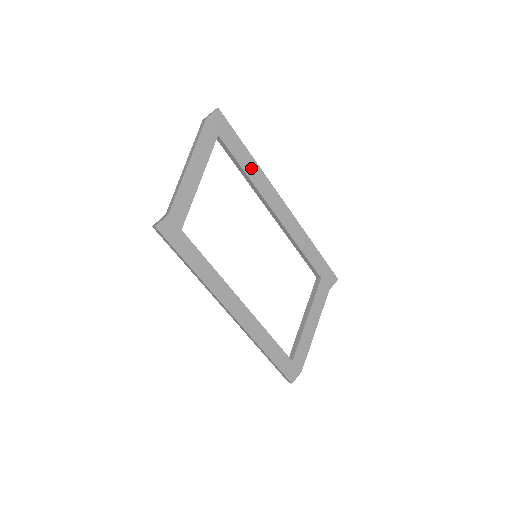
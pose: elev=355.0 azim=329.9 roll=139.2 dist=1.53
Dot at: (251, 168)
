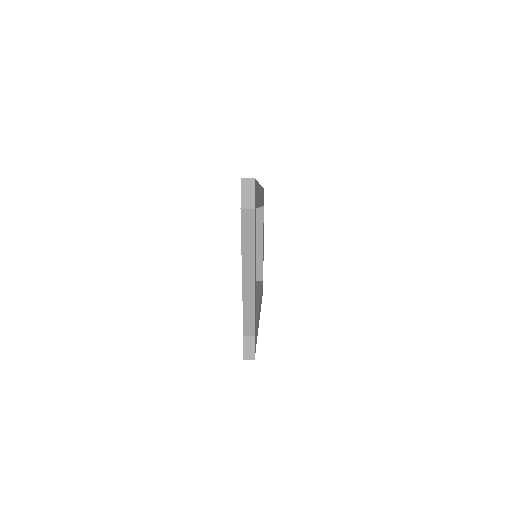
Dot at: occluded
